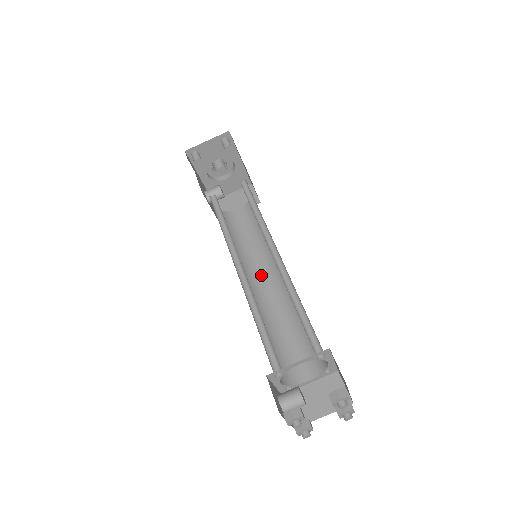
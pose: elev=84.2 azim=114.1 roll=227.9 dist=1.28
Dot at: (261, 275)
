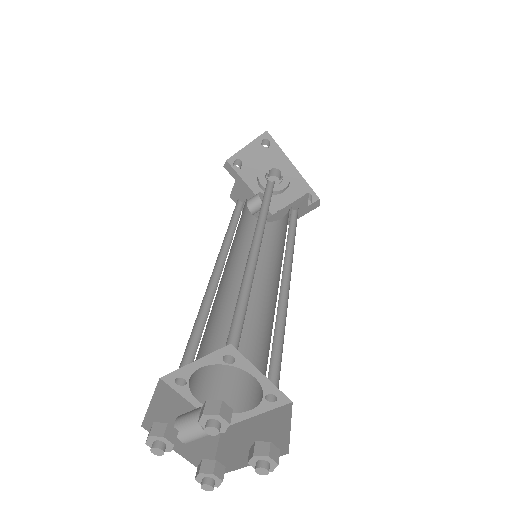
Dot at: (267, 282)
